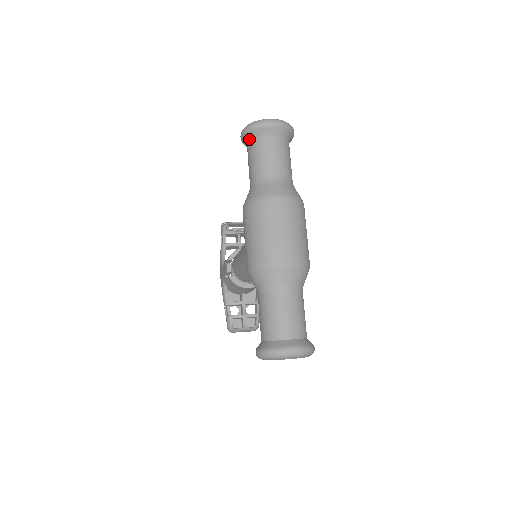
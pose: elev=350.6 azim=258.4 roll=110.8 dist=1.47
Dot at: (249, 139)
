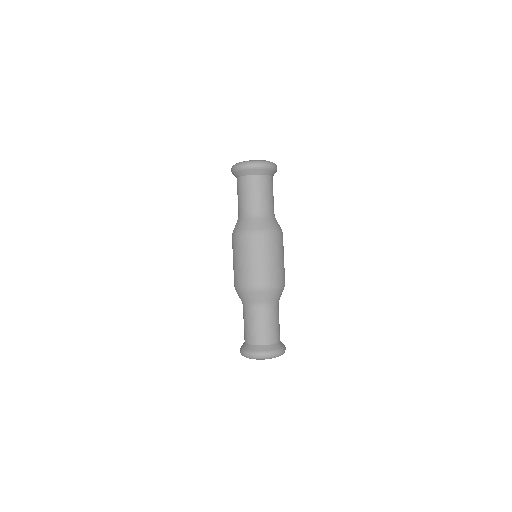
Dot at: (237, 176)
